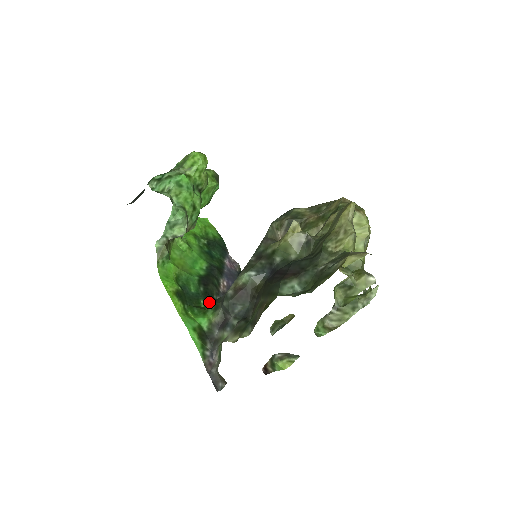
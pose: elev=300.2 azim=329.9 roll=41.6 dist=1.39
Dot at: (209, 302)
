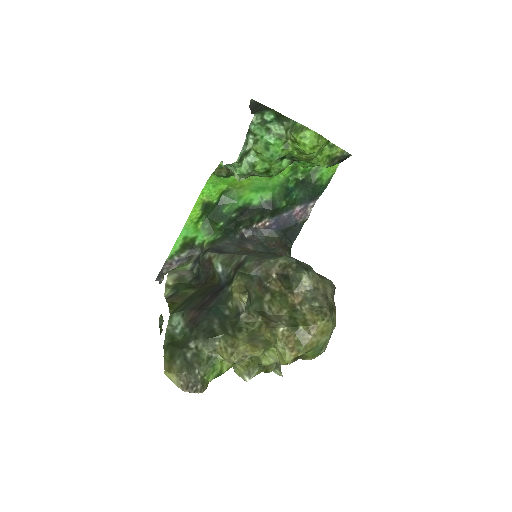
Dot at: (225, 229)
